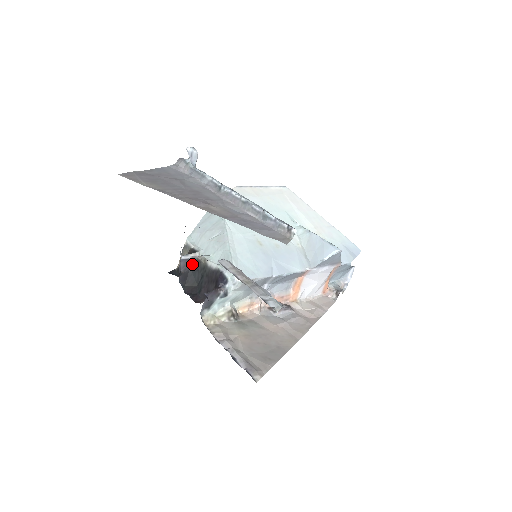
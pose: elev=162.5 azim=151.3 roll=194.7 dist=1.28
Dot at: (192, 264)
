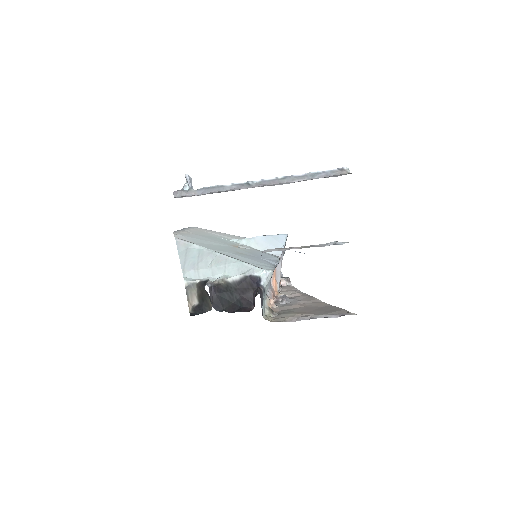
Dot at: (215, 290)
